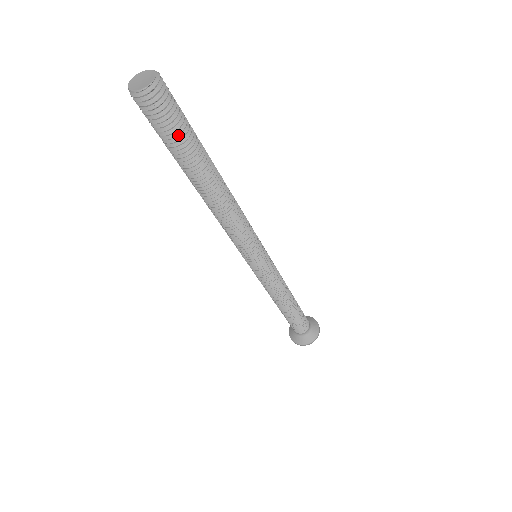
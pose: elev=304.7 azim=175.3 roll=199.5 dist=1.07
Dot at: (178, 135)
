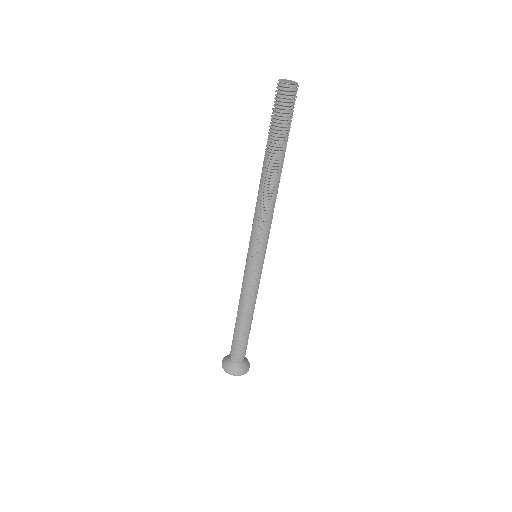
Dot at: (282, 123)
